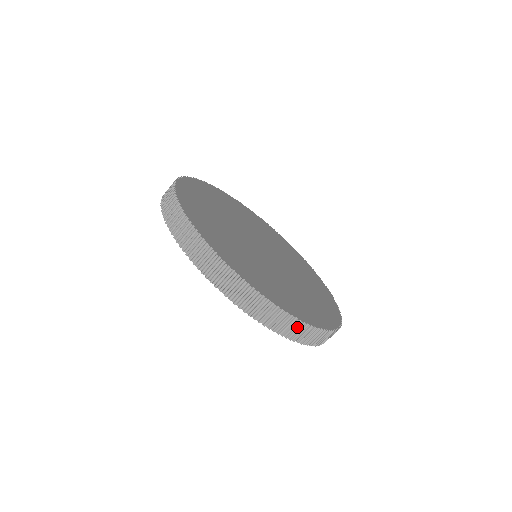
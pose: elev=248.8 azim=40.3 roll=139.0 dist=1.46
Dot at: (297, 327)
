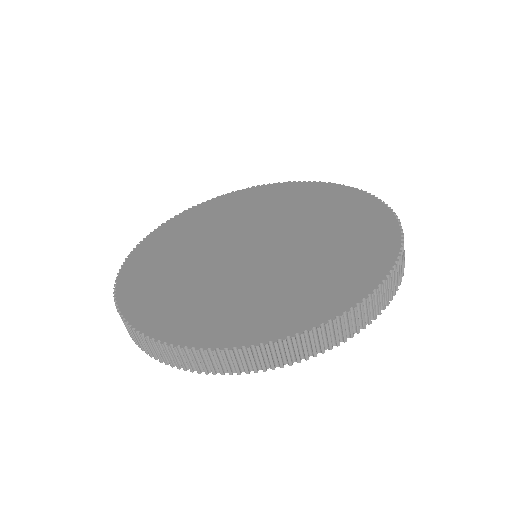
Dot at: (177, 354)
